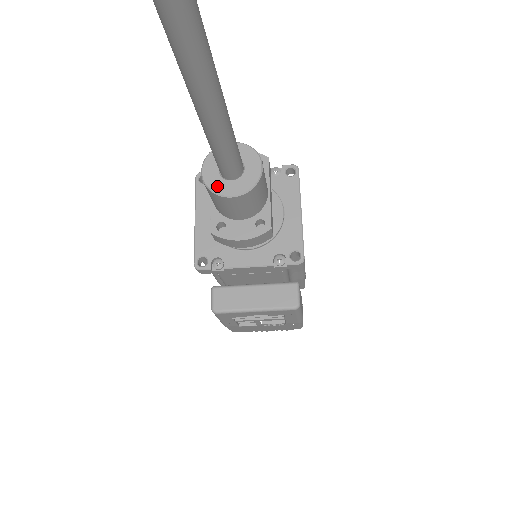
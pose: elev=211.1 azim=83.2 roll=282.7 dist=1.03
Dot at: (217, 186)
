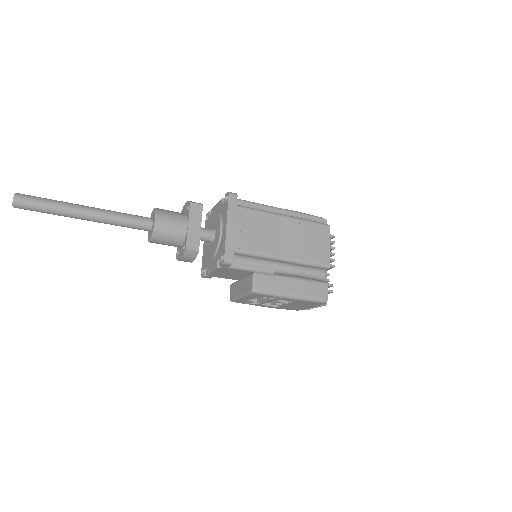
Dot at: (148, 237)
